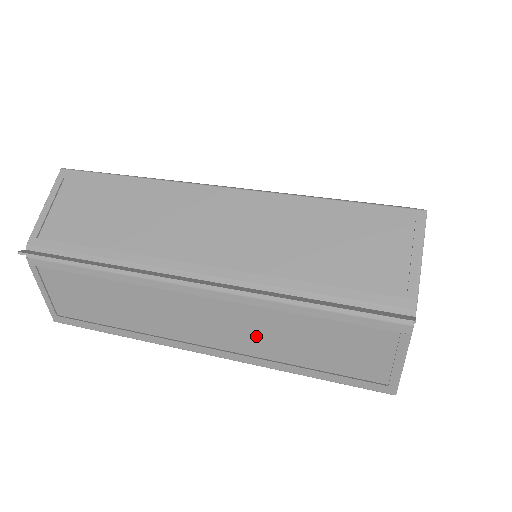
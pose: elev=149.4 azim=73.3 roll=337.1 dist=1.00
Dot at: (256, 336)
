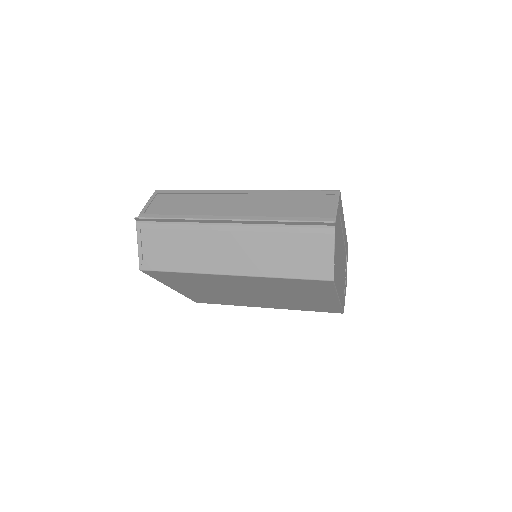
Dot at: (259, 255)
